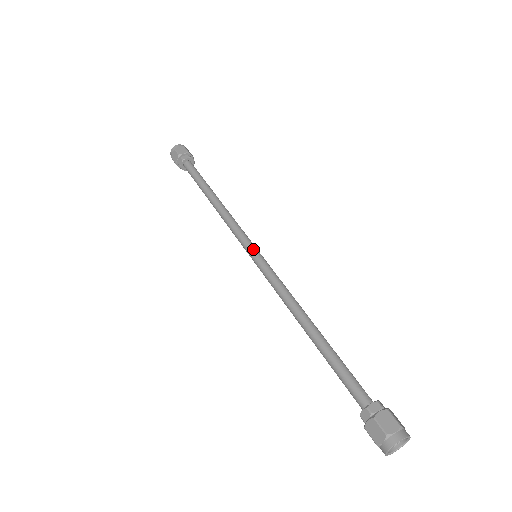
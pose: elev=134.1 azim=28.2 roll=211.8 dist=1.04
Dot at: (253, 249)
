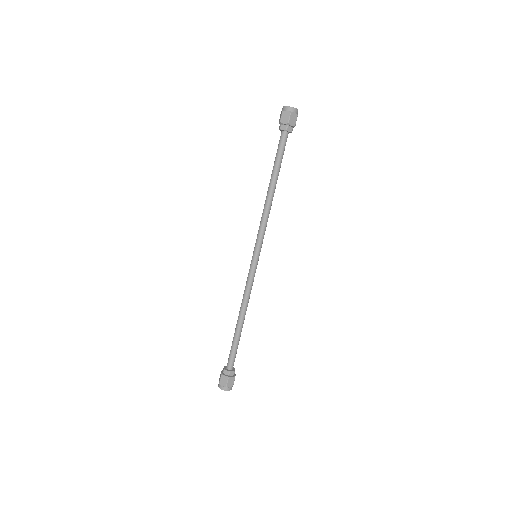
Dot at: (259, 253)
